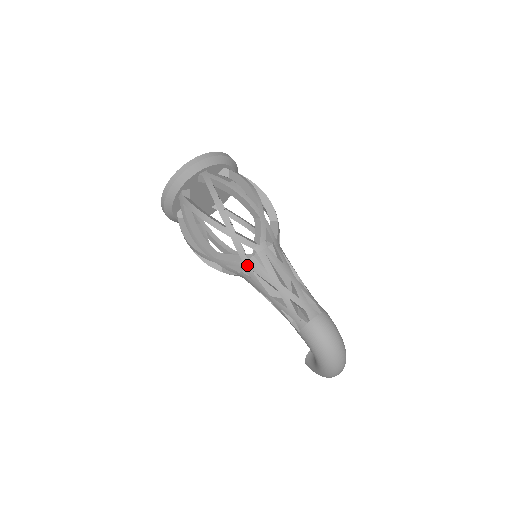
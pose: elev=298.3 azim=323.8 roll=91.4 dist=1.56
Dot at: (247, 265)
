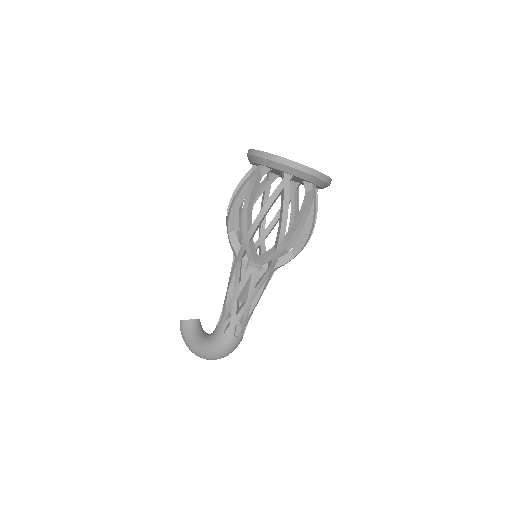
Dot at: (254, 269)
